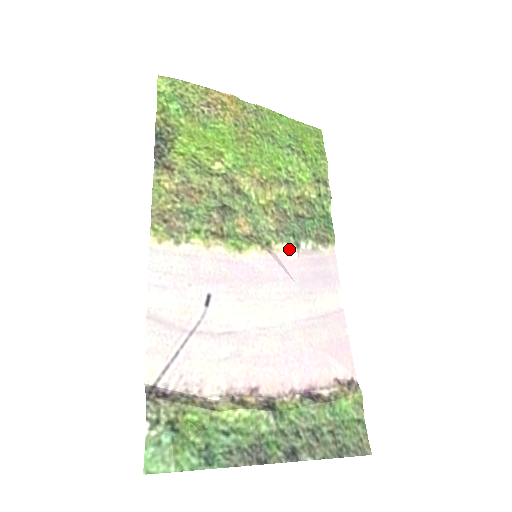
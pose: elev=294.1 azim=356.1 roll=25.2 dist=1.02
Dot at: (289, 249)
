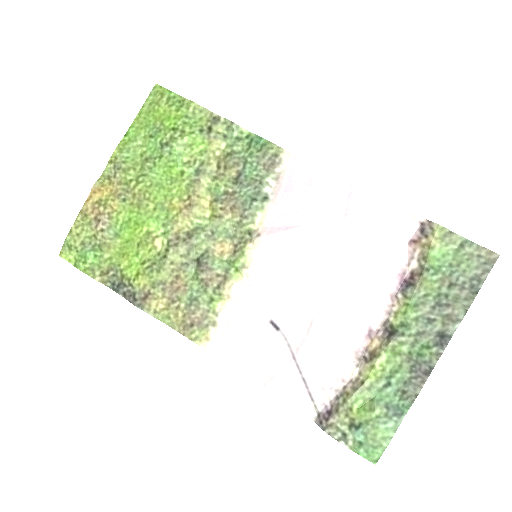
Dot at: (265, 211)
